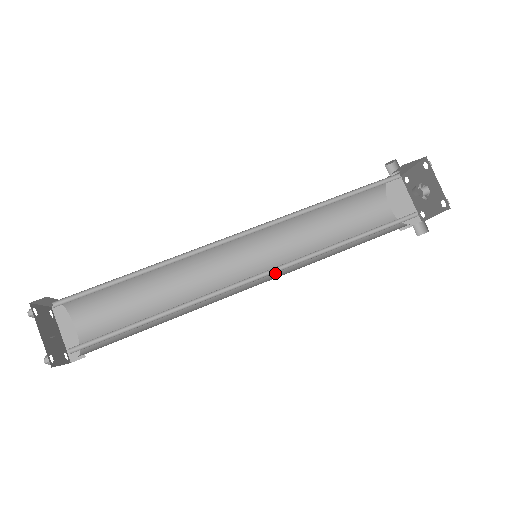
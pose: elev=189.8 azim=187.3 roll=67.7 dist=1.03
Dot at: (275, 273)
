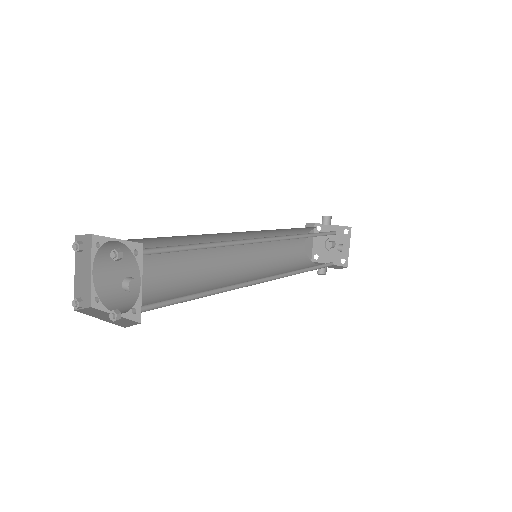
Dot at: (250, 272)
